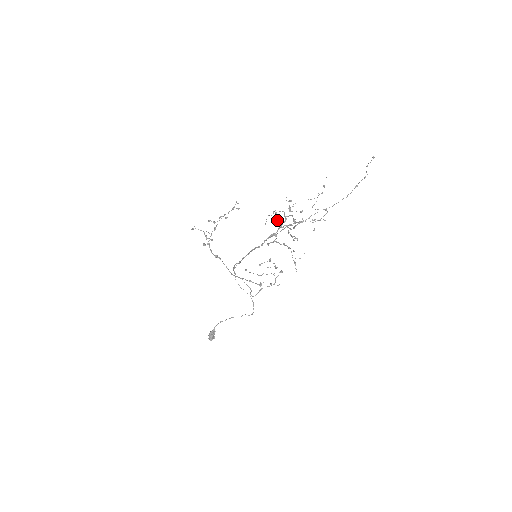
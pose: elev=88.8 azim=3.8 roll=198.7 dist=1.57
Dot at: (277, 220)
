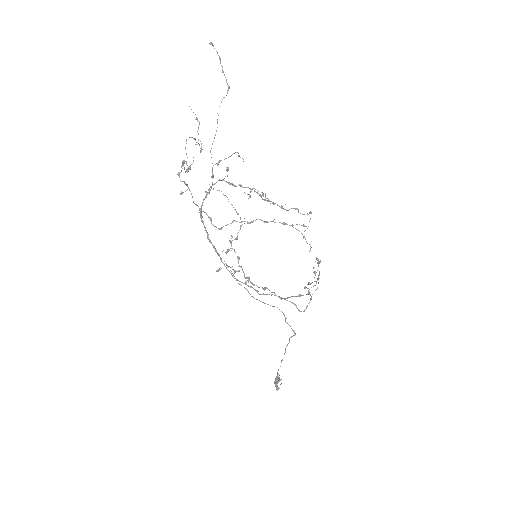
Dot at: occluded
